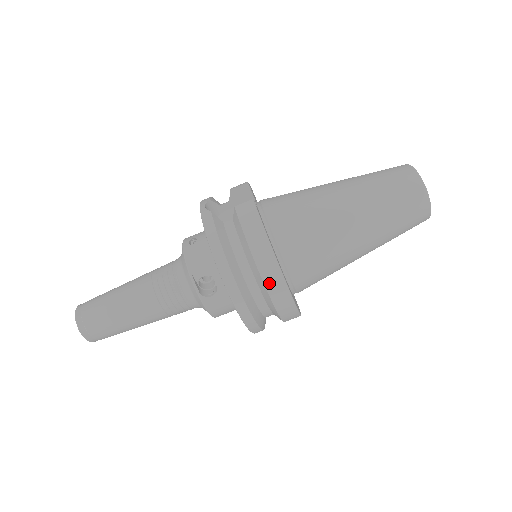
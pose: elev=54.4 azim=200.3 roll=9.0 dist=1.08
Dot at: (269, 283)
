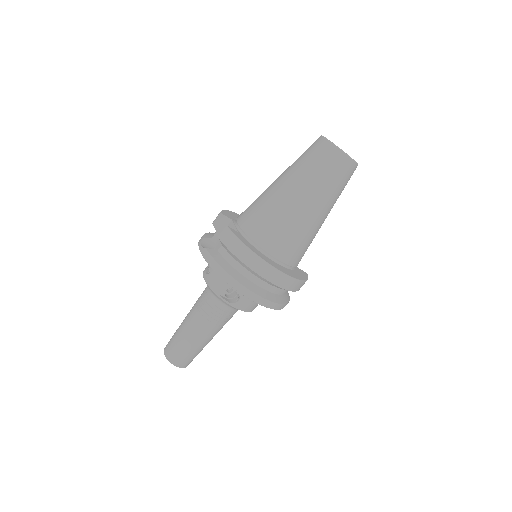
Dot at: (265, 275)
